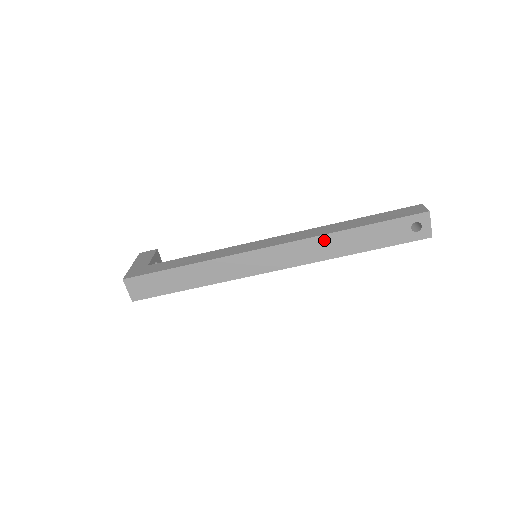
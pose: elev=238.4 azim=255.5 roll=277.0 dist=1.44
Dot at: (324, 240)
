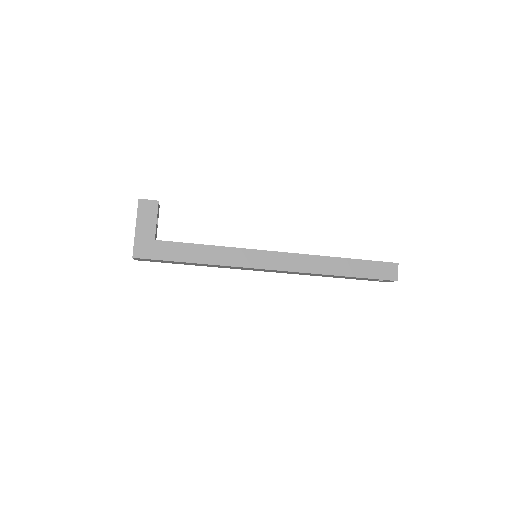
Dot at: (315, 274)
